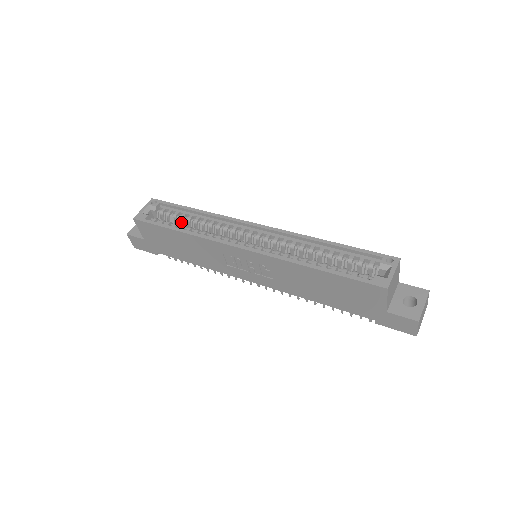
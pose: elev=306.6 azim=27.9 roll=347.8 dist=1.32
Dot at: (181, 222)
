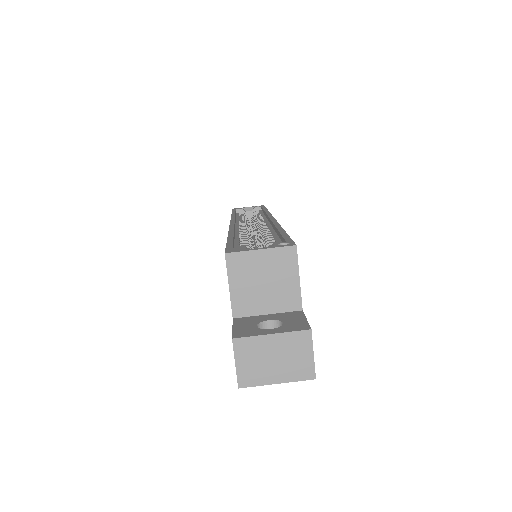
Dot at: occluded
